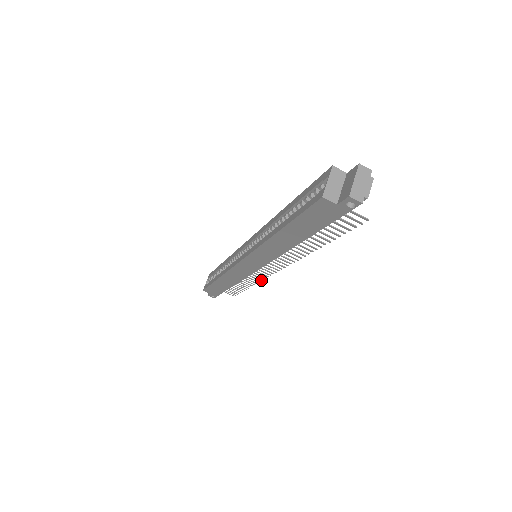
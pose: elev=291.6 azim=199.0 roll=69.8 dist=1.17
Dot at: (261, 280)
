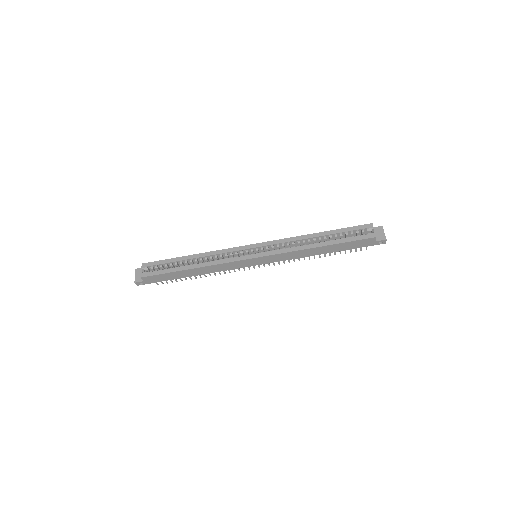
Dot at: occluded
